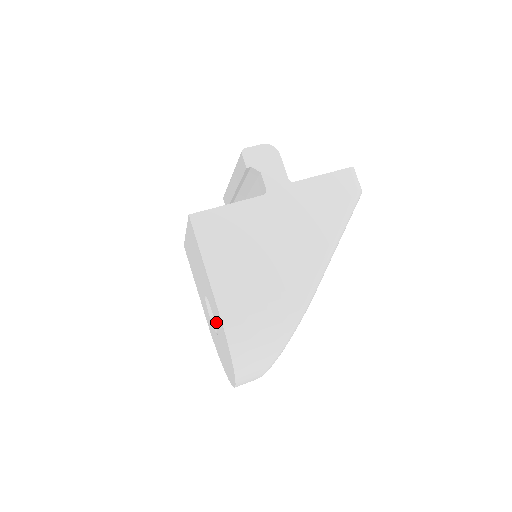
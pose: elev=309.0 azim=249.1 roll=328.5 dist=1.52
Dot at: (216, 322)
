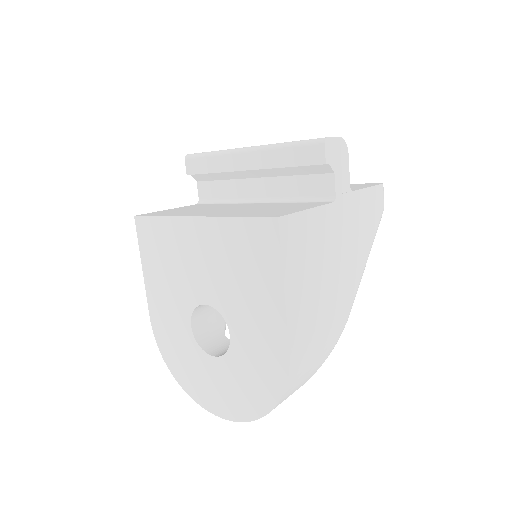
Dot at: (240, 348)
